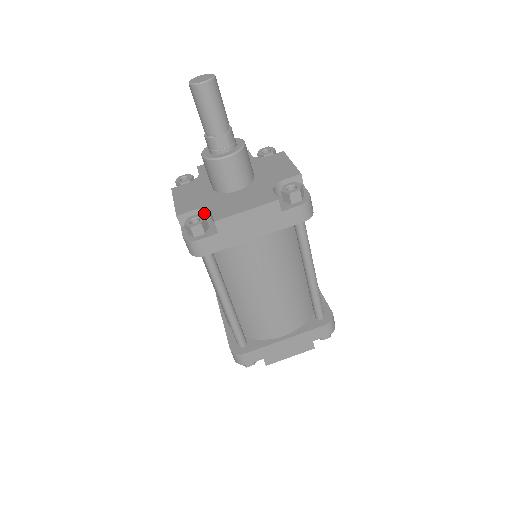
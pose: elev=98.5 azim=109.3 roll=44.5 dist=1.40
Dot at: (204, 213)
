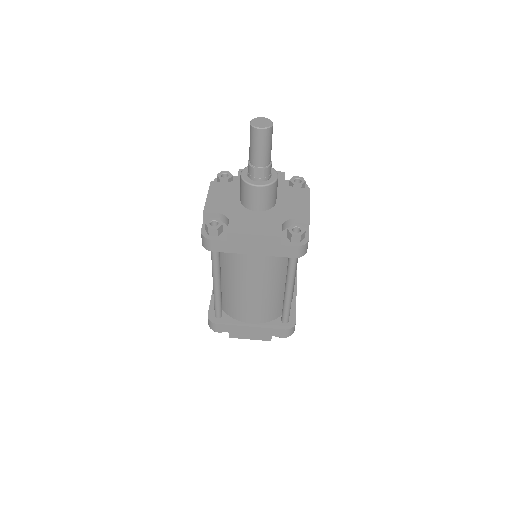
Dot at: (224, 218)
